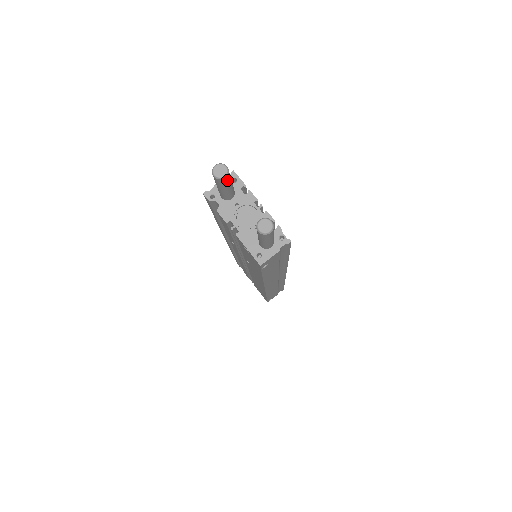
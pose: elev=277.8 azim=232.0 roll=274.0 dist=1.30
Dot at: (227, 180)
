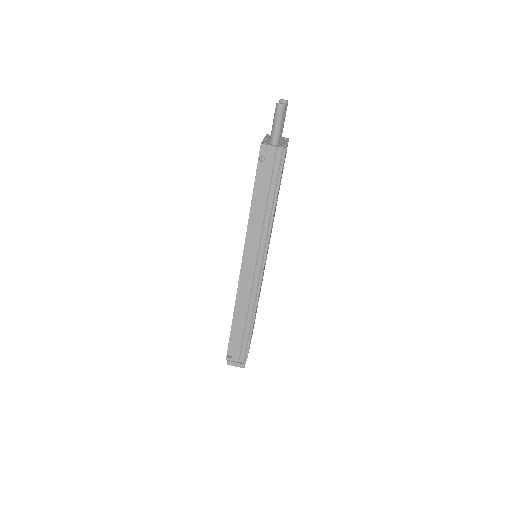
Dot at: occluded
